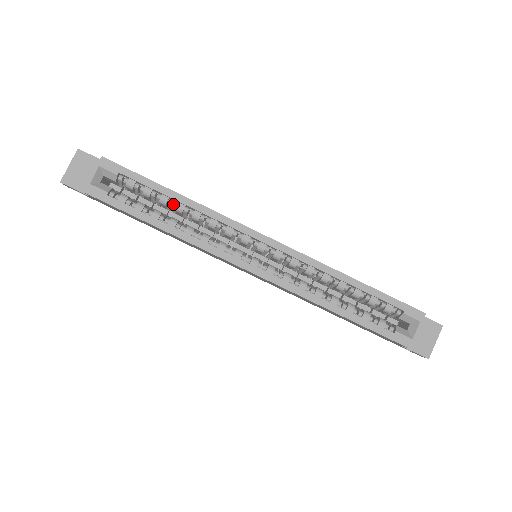
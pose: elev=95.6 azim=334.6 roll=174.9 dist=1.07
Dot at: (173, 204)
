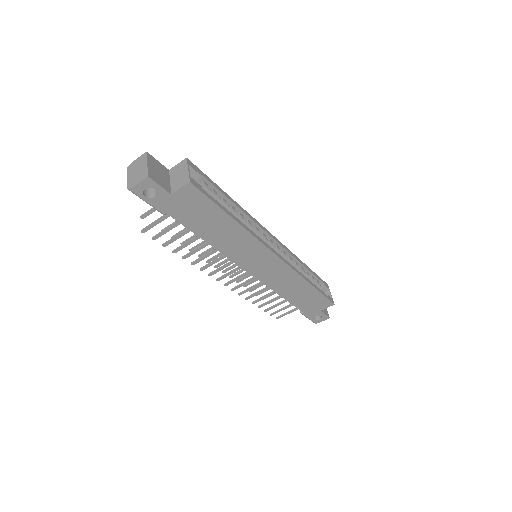
Dot at: (228, 206)
